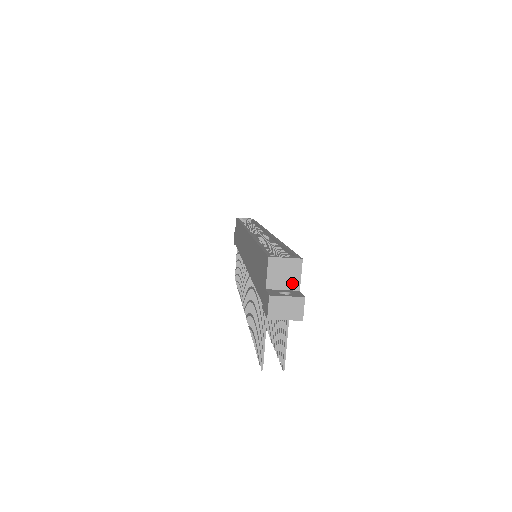
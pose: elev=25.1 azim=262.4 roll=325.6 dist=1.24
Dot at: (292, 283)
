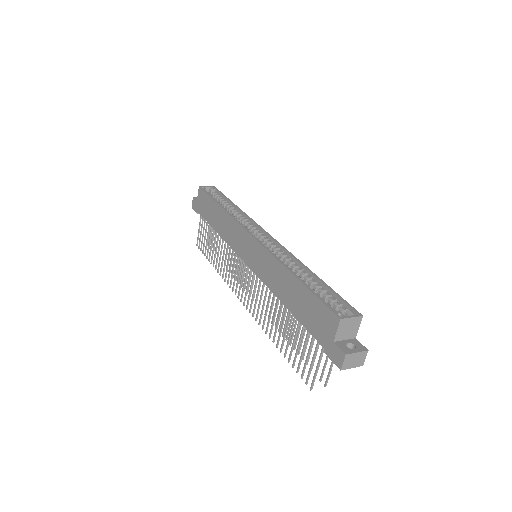
Dot at: (352, 334)
